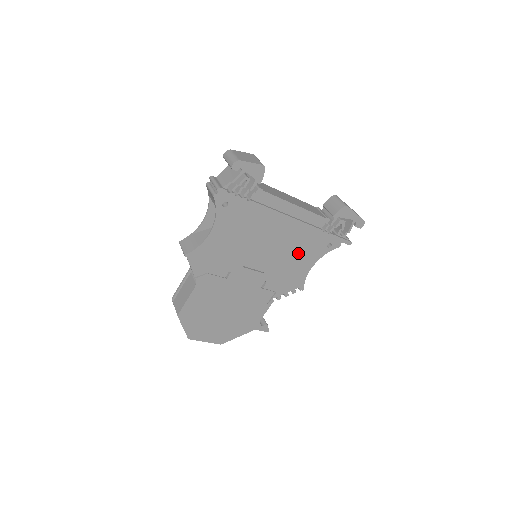
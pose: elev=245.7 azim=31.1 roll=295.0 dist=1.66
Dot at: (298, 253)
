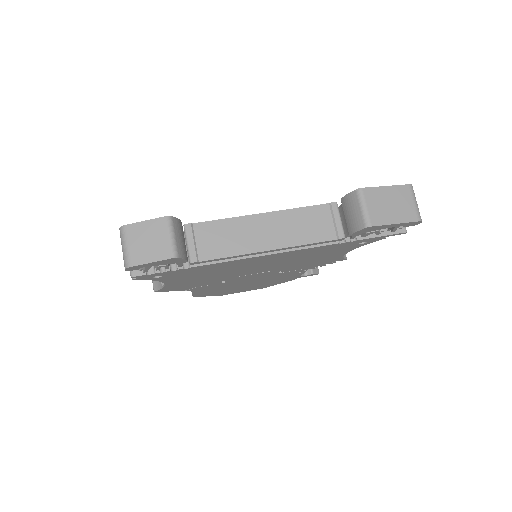
Dot at: (312, 256)
